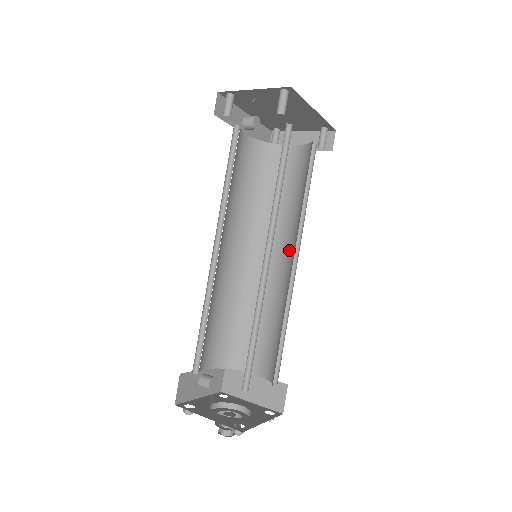
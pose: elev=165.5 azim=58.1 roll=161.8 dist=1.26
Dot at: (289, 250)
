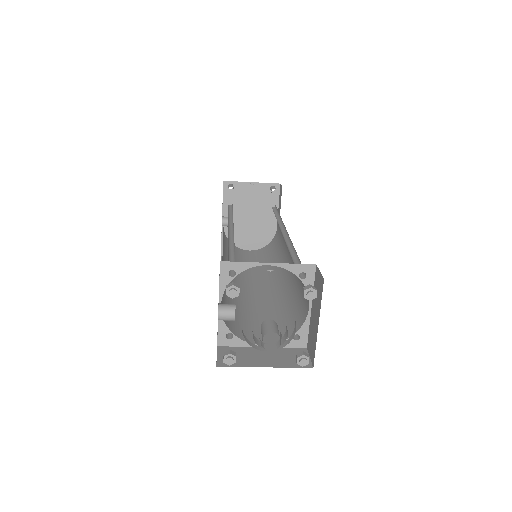
Dot at: (271, 278)
